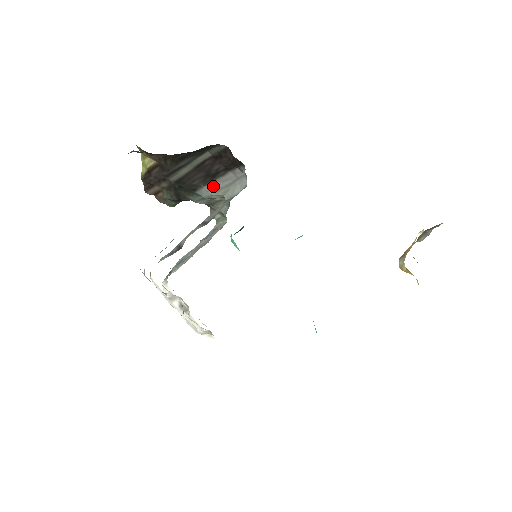
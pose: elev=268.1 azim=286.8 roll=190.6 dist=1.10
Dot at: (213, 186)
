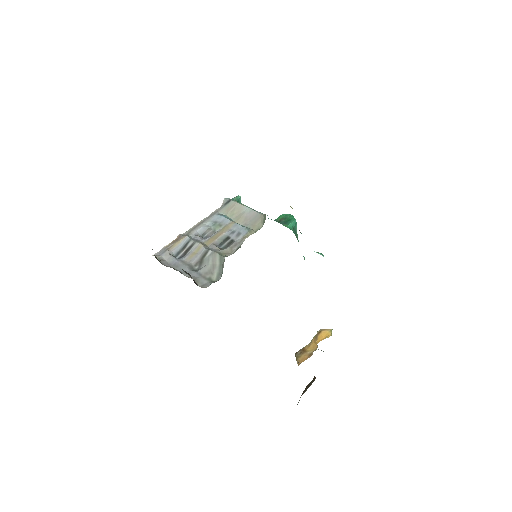
Dot at: occluded
